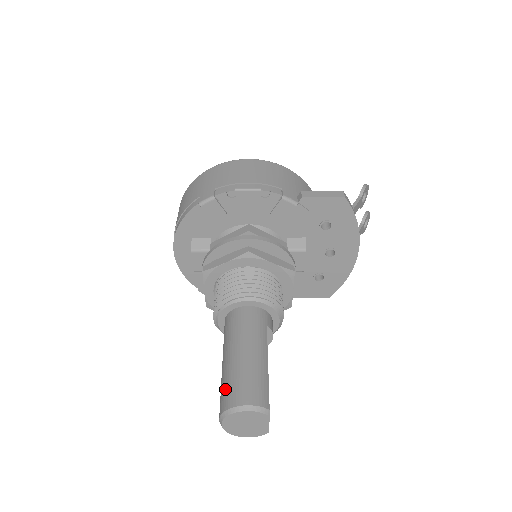
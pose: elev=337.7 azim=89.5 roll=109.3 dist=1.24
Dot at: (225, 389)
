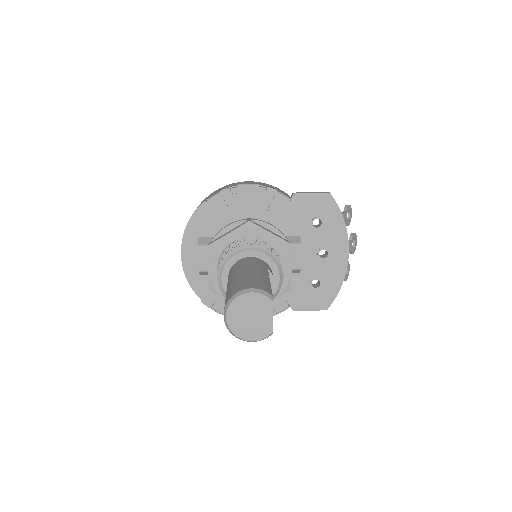
Dot at: (229, 291)
